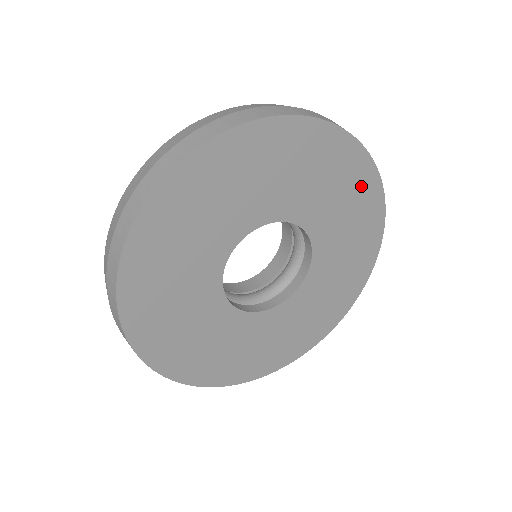
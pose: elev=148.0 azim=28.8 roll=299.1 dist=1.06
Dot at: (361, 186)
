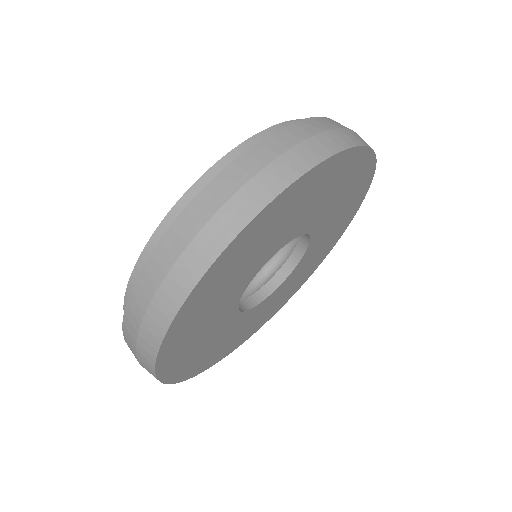
Dot at: (325, 177)
